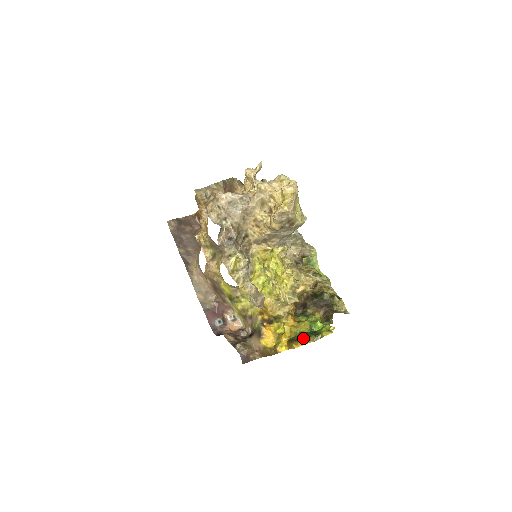
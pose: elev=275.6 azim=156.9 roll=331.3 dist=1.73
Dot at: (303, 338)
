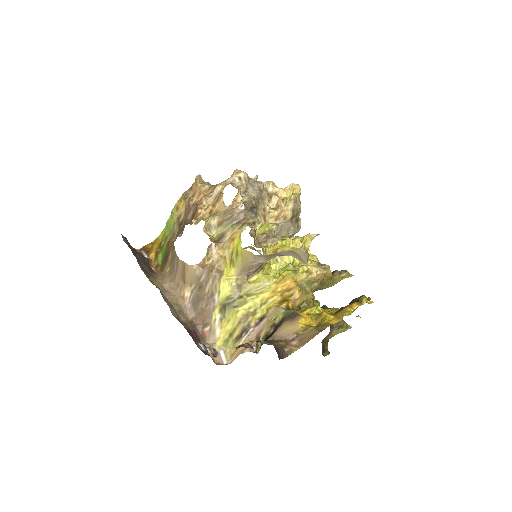
Dot at: occluded
